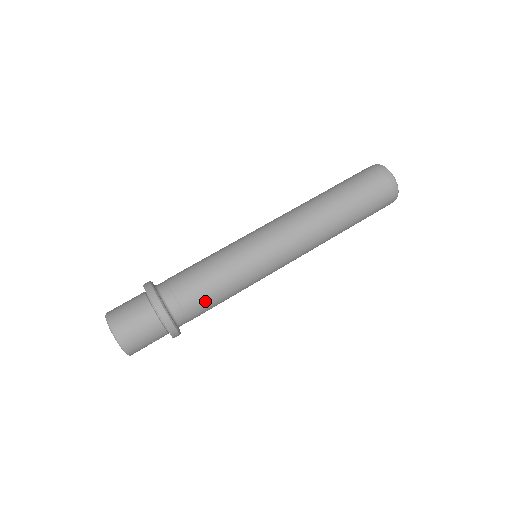
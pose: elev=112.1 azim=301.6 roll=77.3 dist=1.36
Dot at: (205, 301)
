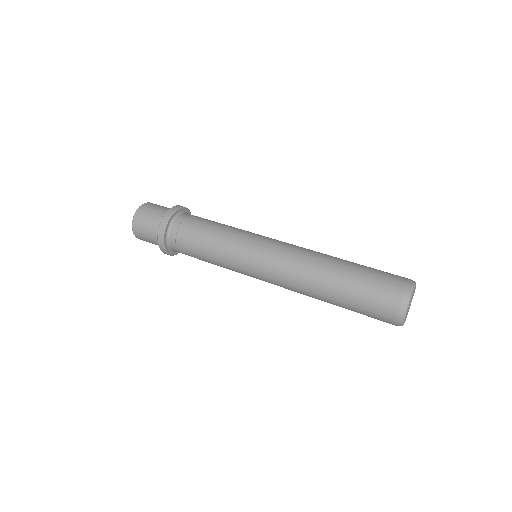
Dot at: (199, 226)
